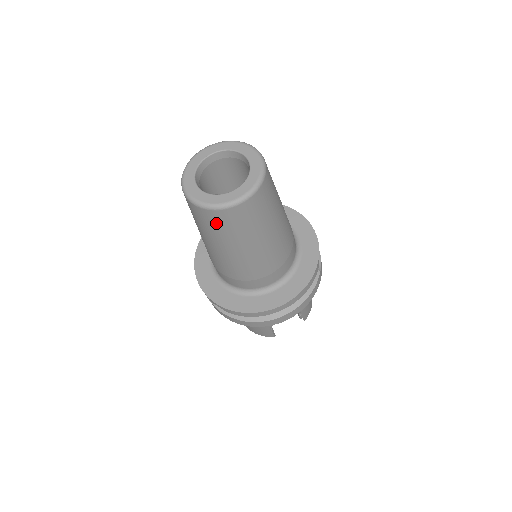
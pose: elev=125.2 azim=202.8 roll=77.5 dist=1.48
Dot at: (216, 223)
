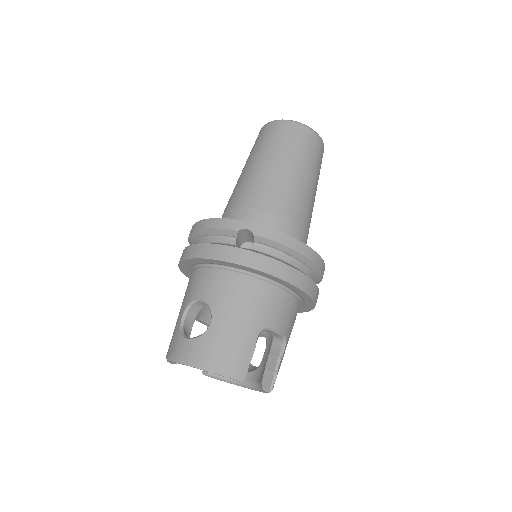
Dot at: (300, 138)
